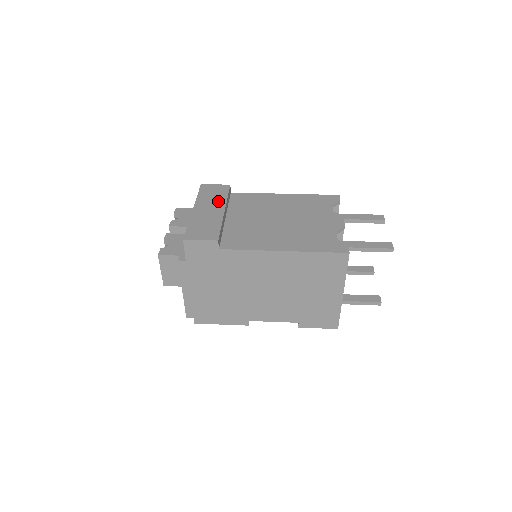
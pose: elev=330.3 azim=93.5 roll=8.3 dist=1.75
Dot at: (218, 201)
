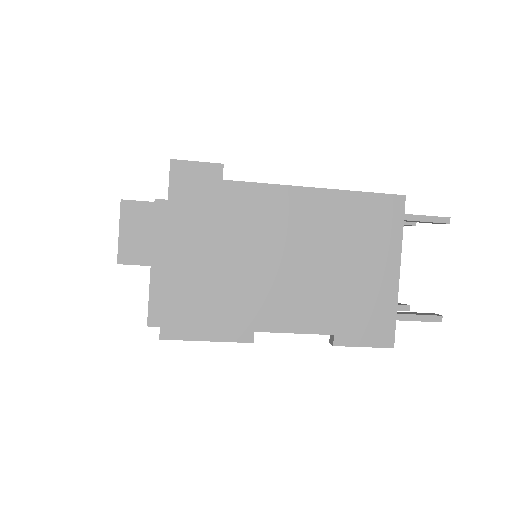
Dot at: occluded
